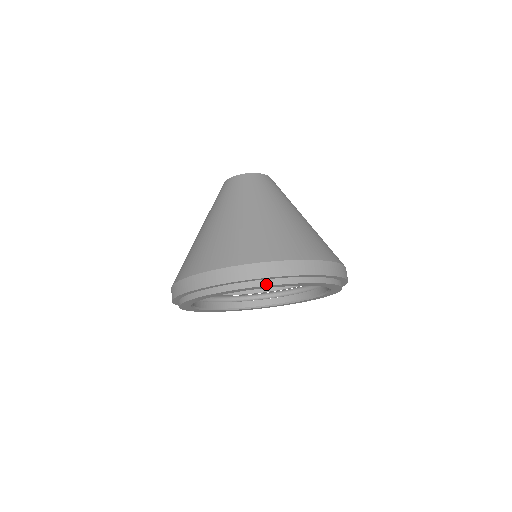
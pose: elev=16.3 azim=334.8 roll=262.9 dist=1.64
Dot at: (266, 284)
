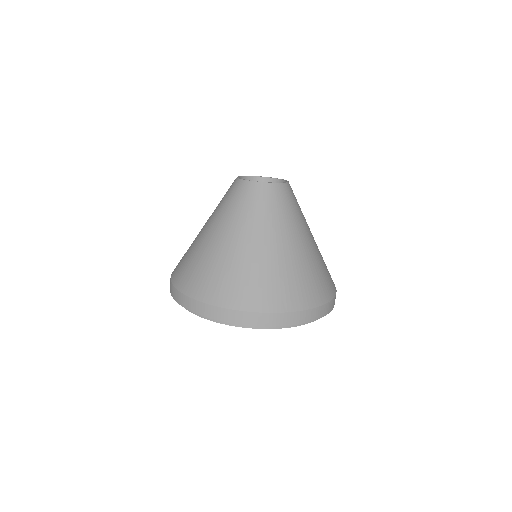
Dot at: (248, 327)
